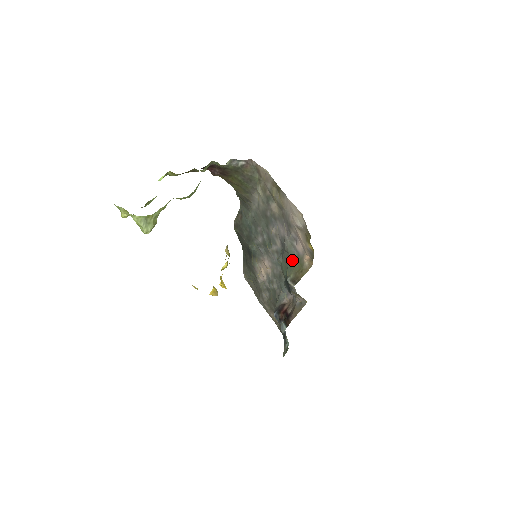
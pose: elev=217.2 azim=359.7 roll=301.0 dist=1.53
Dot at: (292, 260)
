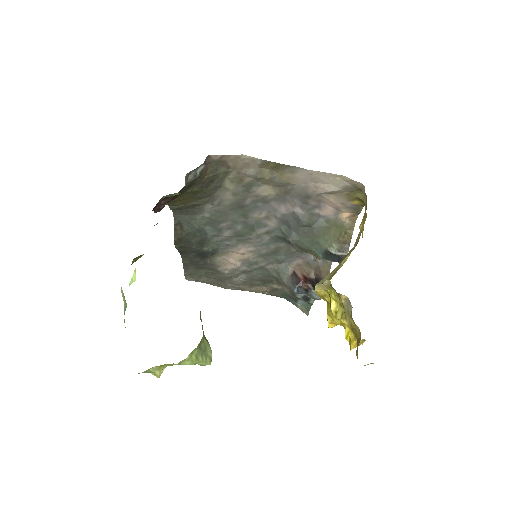
Dot at: (320, 230)
